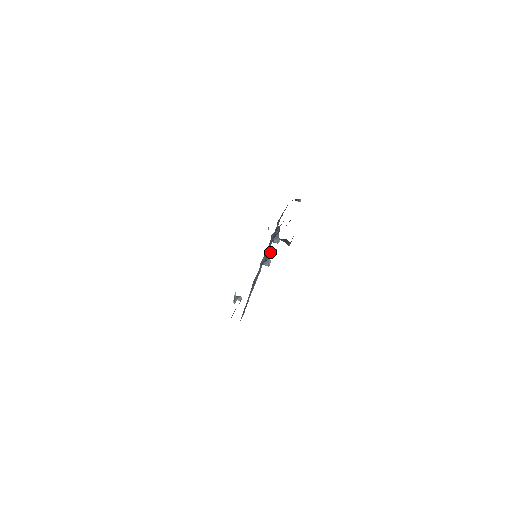
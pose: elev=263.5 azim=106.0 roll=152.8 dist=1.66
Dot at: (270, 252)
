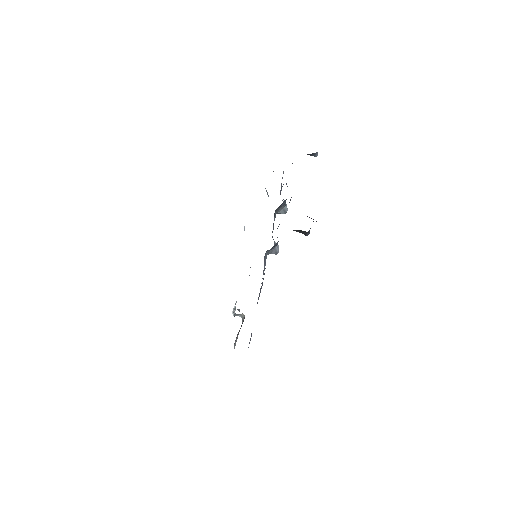
Dot at: (277, 243)
